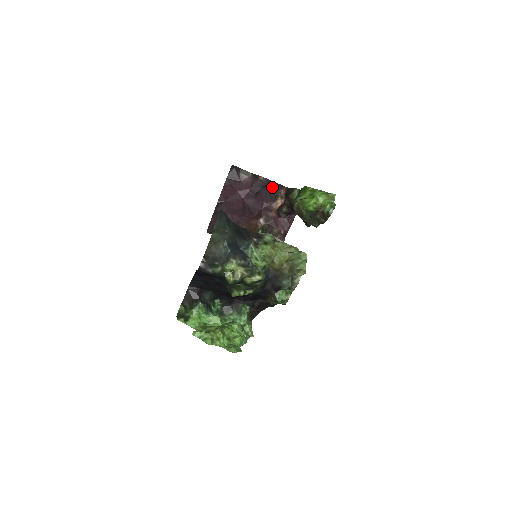
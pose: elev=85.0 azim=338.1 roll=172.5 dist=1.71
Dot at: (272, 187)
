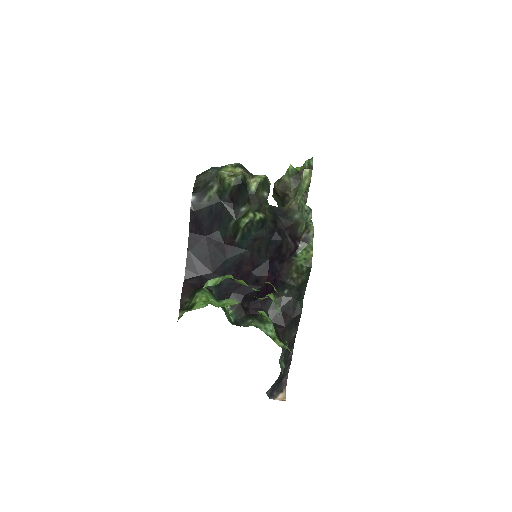
Dot at: occluded
